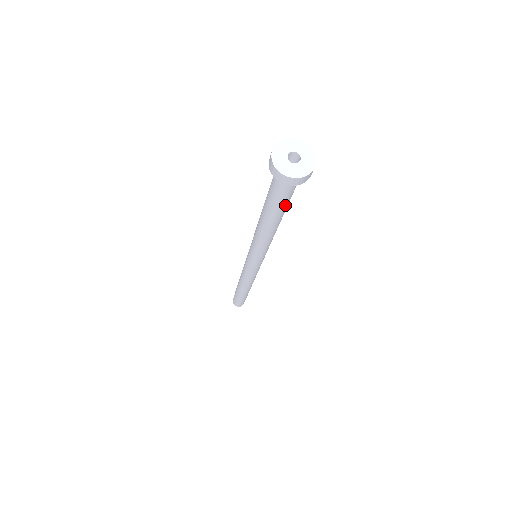
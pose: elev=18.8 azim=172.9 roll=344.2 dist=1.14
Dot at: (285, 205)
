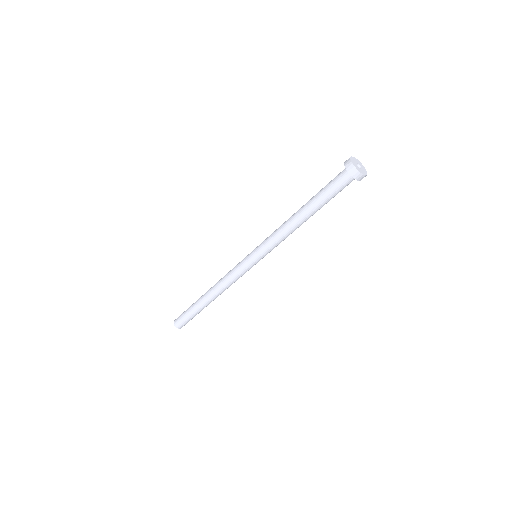
Dot at: occluded
